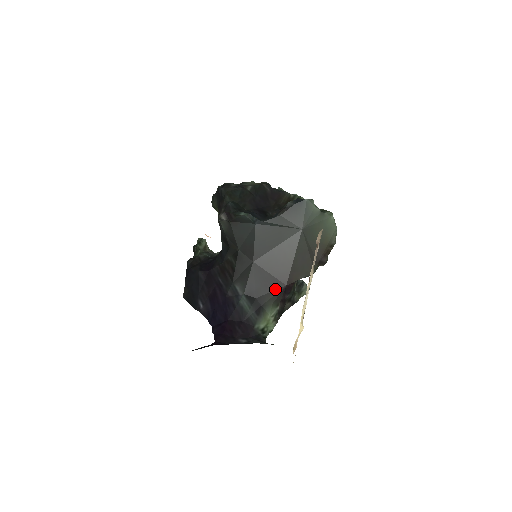
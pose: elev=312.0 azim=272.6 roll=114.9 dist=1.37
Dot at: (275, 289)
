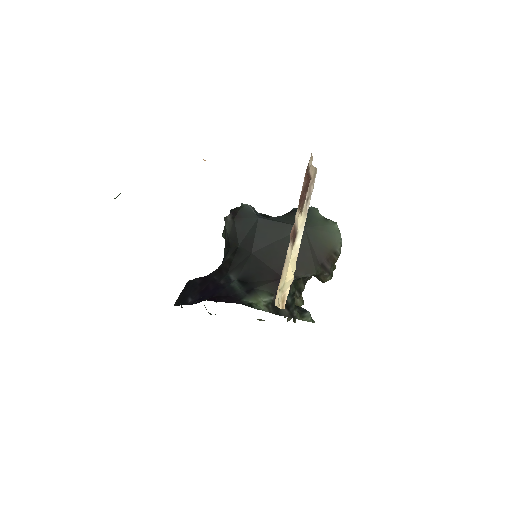
Dot at: (271, 279)
